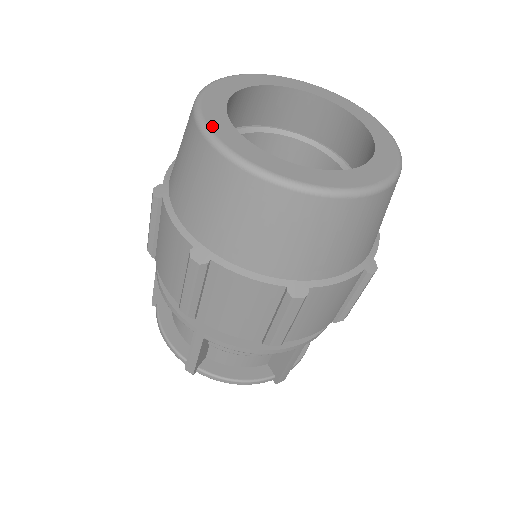
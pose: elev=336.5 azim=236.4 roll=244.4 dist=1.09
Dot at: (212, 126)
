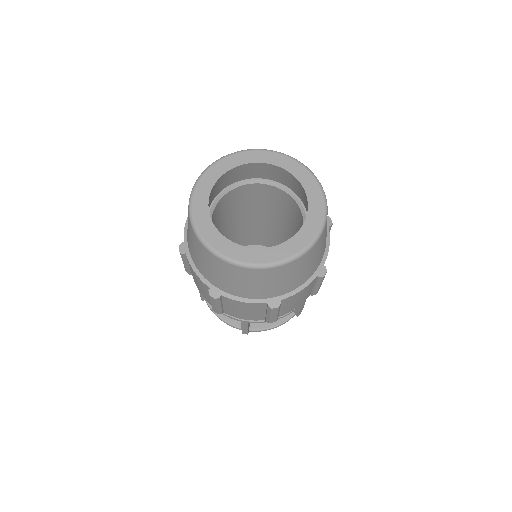
Dot at: (198, 189)
